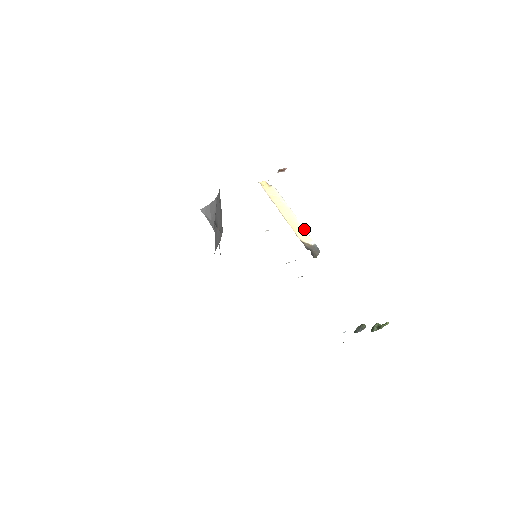
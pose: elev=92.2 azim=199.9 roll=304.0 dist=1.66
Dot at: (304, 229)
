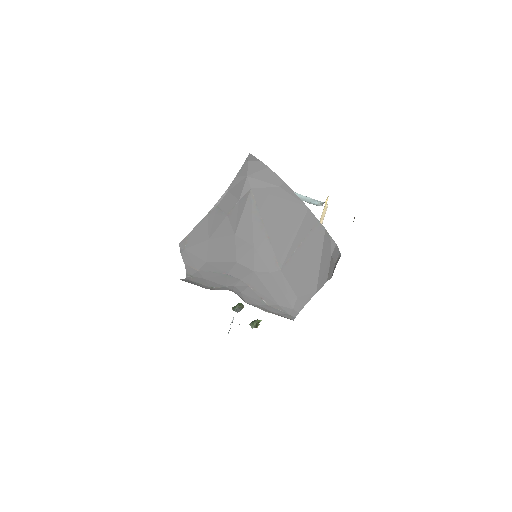
Dot at: occluded
